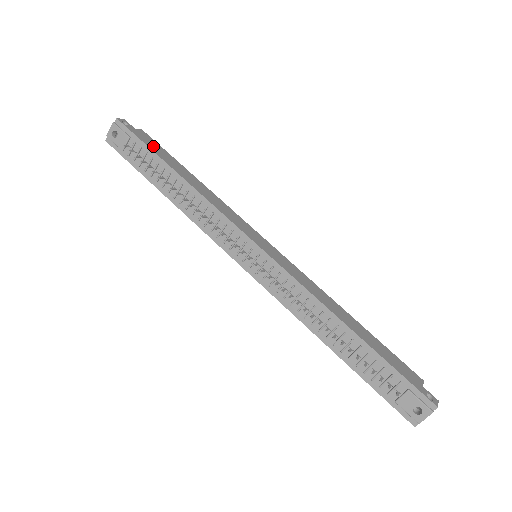
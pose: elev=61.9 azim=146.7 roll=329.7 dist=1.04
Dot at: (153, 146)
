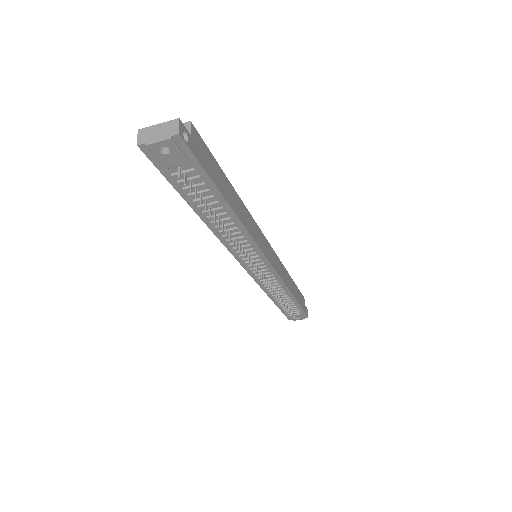
Dot at: (210, 166)
